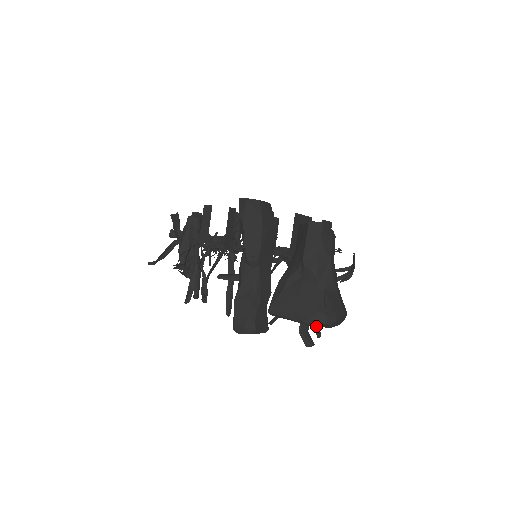
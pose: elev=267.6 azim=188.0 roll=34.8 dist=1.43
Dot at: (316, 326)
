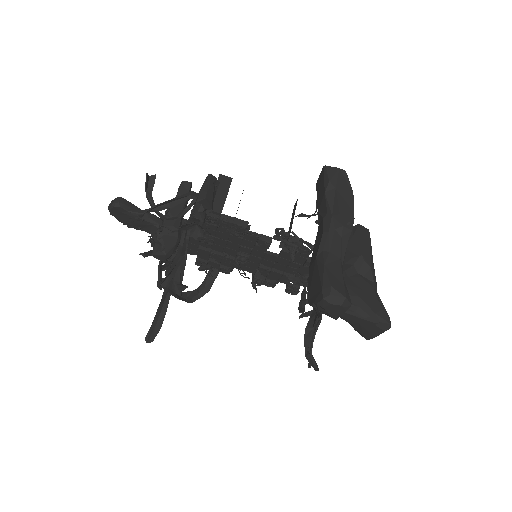
Dot at: (311, 352)
